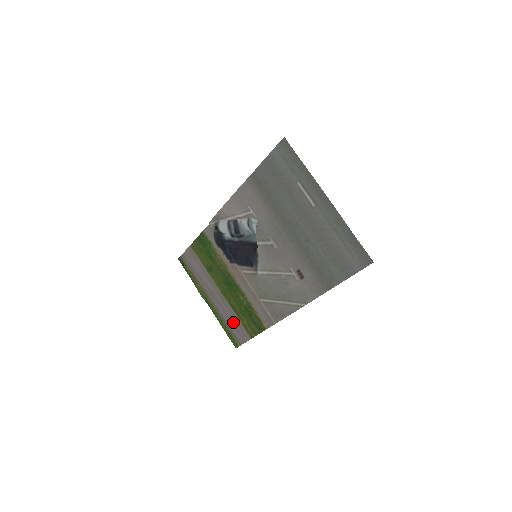
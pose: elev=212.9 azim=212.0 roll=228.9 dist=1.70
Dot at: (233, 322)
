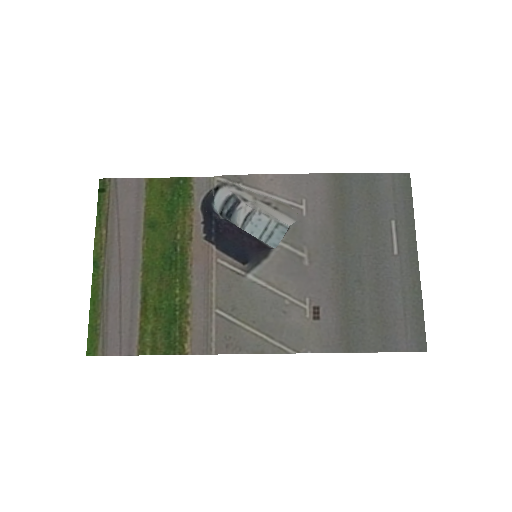
Dot at: (123, 315)
